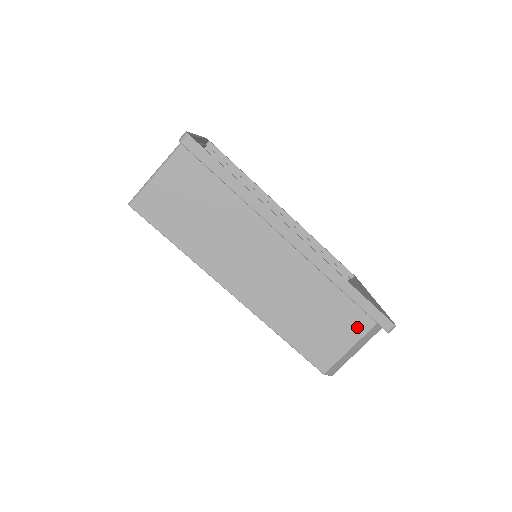
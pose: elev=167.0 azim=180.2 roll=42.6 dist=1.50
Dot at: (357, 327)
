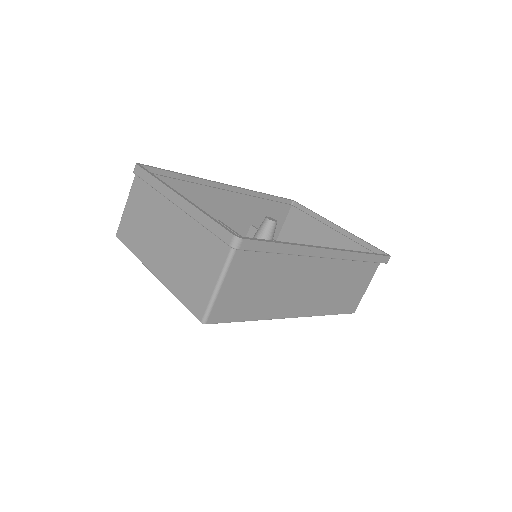
Dot at: (370, 274)
